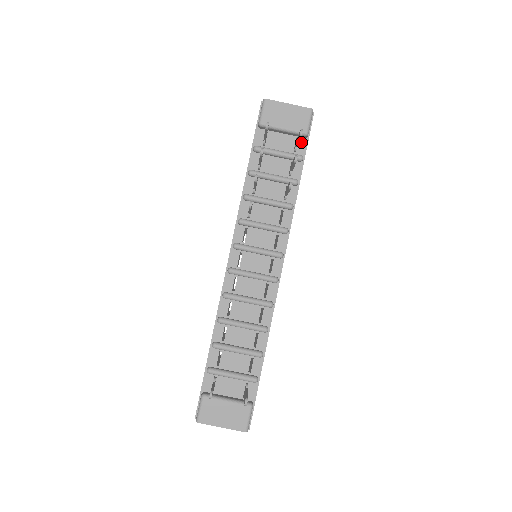
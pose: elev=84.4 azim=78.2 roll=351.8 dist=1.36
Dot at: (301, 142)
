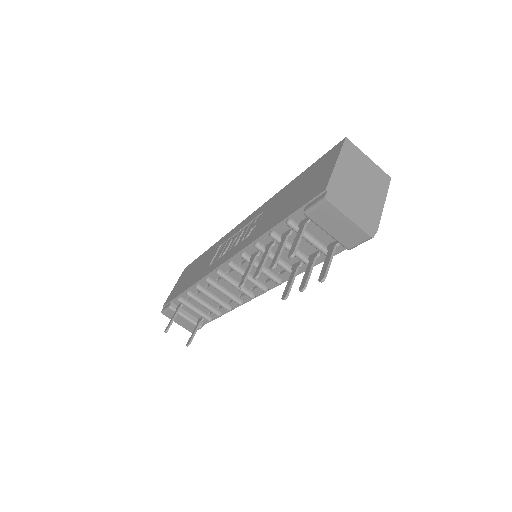
Dot at: occluded
